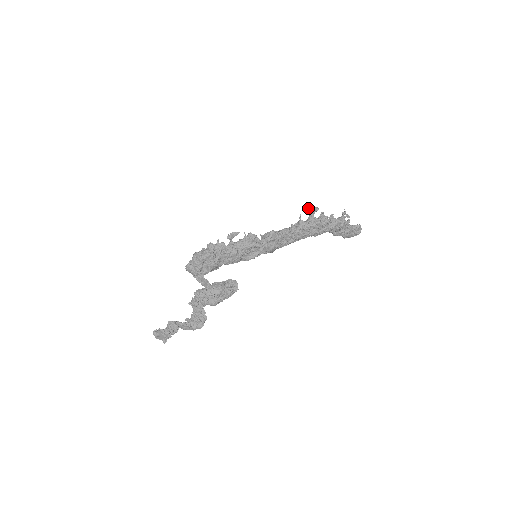
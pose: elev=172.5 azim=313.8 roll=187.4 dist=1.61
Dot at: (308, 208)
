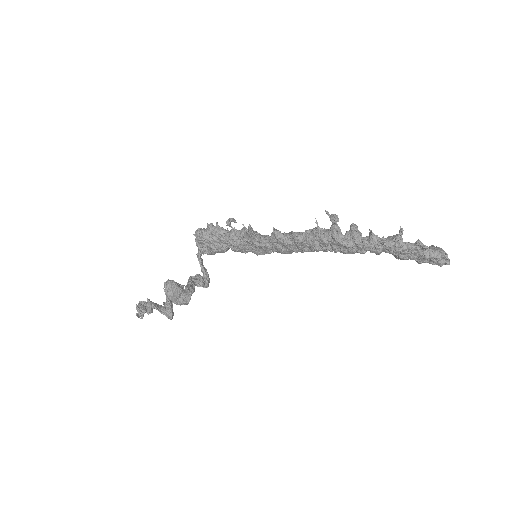
Dot at: (328, 212)
